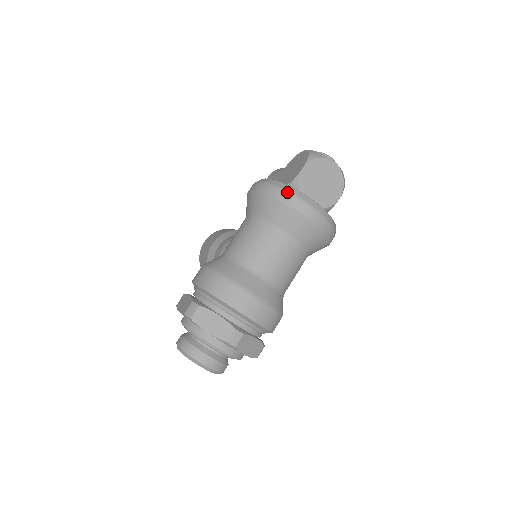
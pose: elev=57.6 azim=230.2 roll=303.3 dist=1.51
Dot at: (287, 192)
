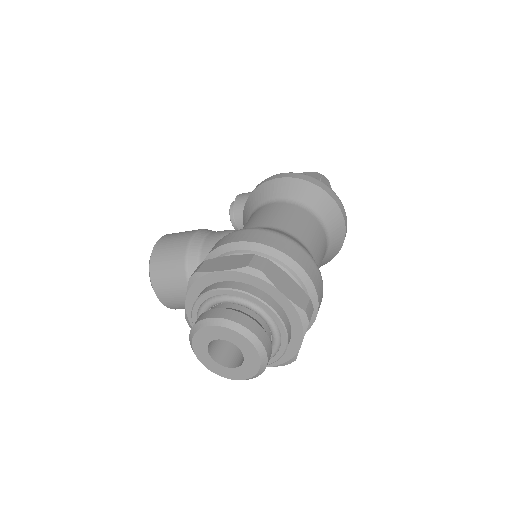
Dot at: (327, 185)
